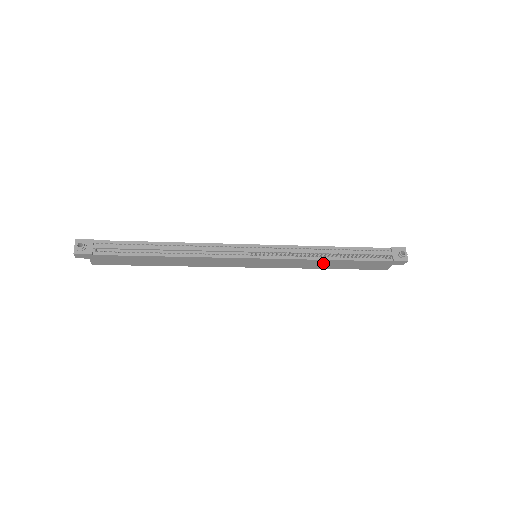
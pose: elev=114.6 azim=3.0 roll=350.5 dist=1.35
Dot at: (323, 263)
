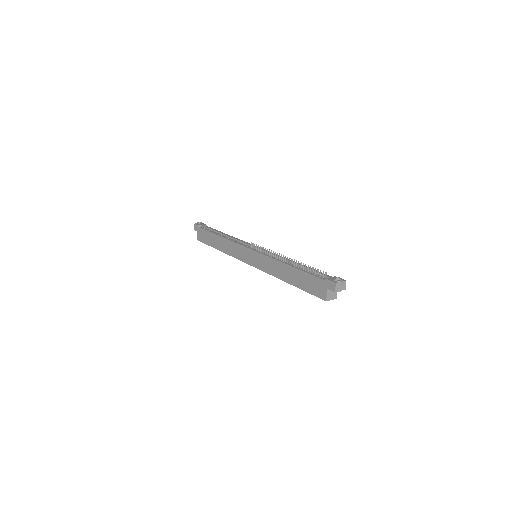
Dot at: (283, 270)
